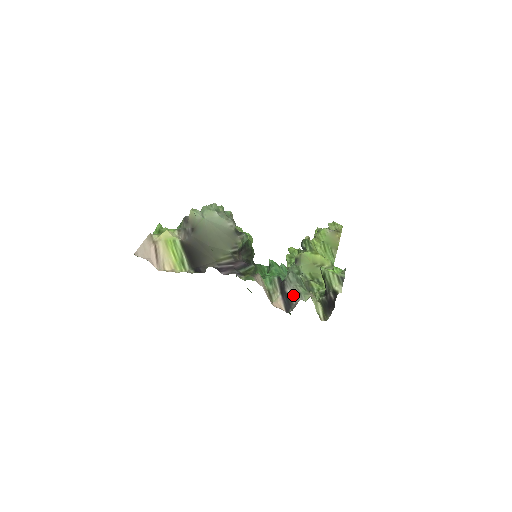
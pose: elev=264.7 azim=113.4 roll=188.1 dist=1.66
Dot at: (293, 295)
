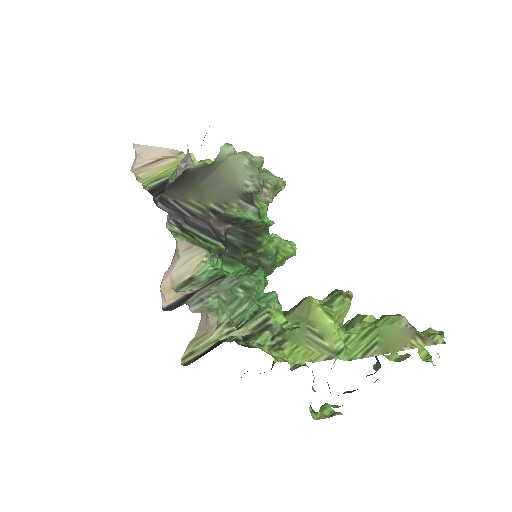
Dot at: (195, 296)
